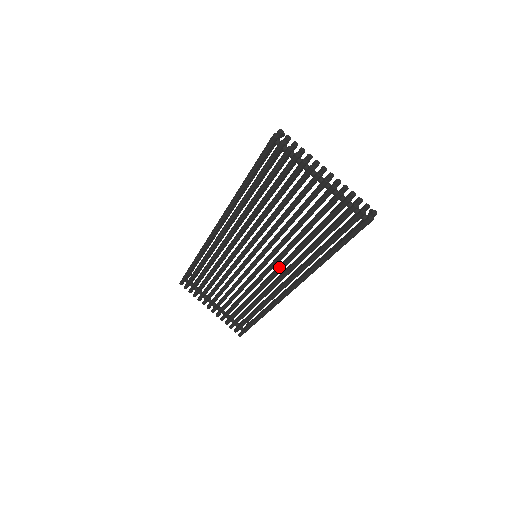
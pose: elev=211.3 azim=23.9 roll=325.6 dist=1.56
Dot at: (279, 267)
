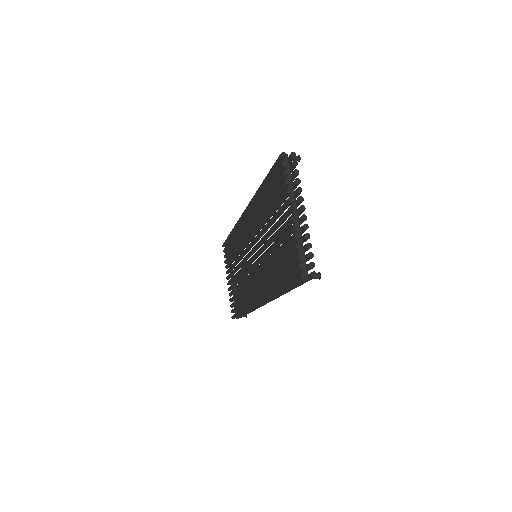
Dot at: (258, 275)
